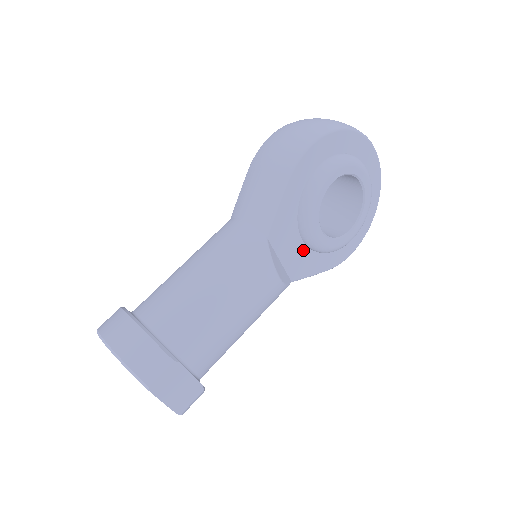
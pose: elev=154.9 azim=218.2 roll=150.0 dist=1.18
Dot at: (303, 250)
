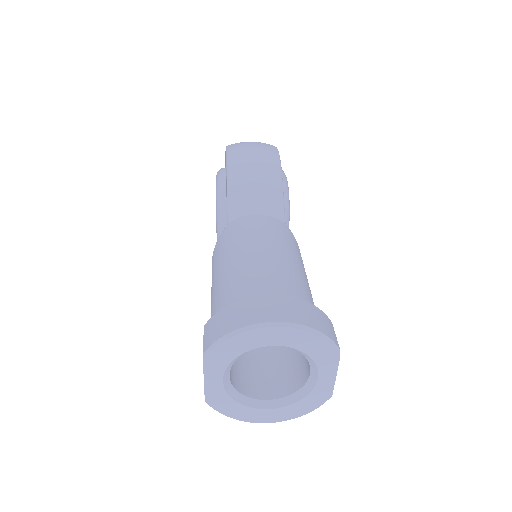
Dot at: occluded
